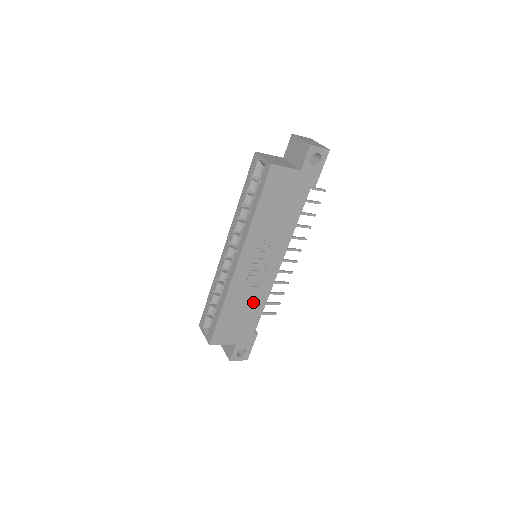
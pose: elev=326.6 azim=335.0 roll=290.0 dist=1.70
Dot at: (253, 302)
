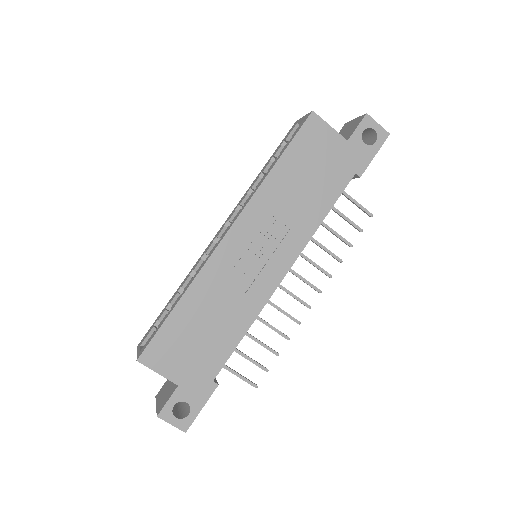
Dot at: (229, 317)
